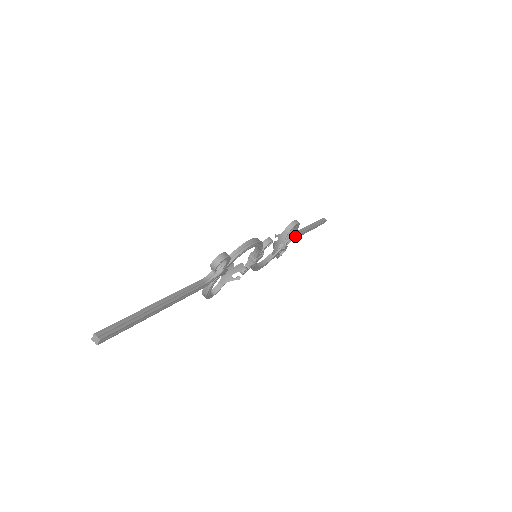
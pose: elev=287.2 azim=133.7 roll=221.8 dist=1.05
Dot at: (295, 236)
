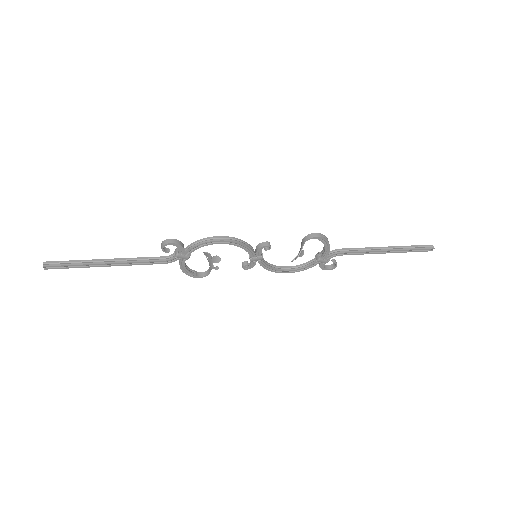
Dot at: (341, 252)
